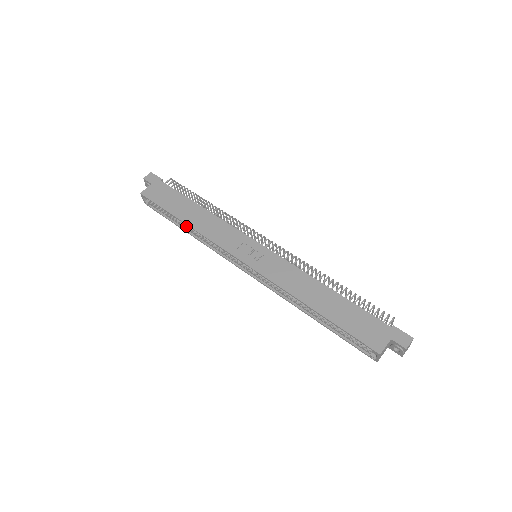
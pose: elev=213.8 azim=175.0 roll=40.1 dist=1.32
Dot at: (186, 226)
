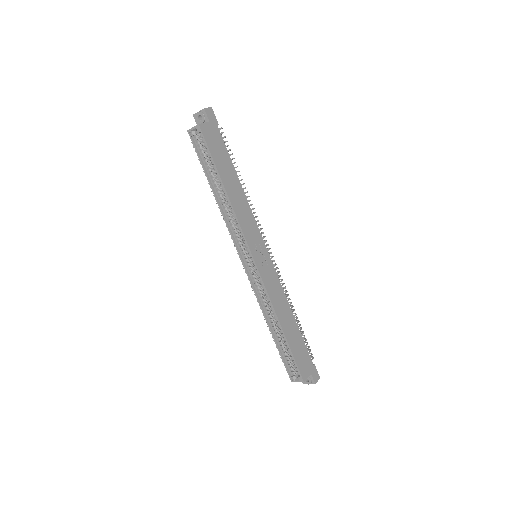
Dot at: (218, 188)
